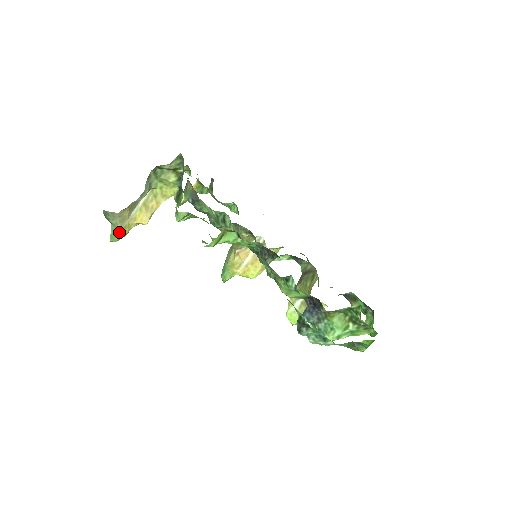
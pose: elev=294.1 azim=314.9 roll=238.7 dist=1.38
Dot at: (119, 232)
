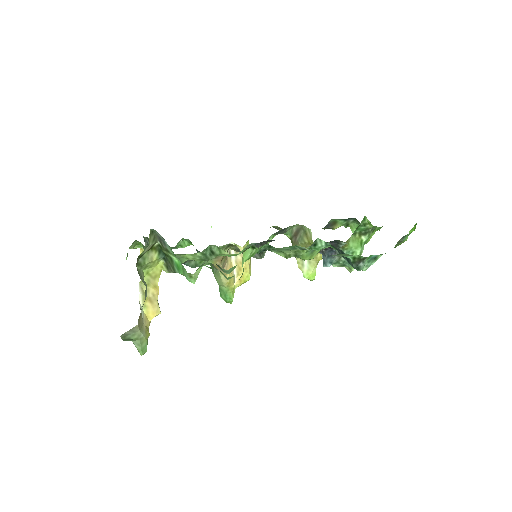
Dot at: (144, 341)
